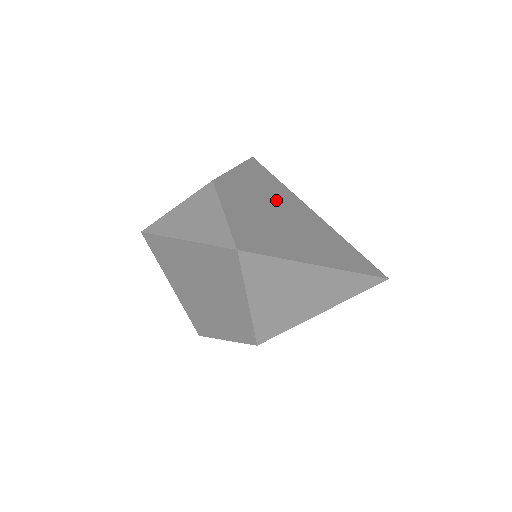
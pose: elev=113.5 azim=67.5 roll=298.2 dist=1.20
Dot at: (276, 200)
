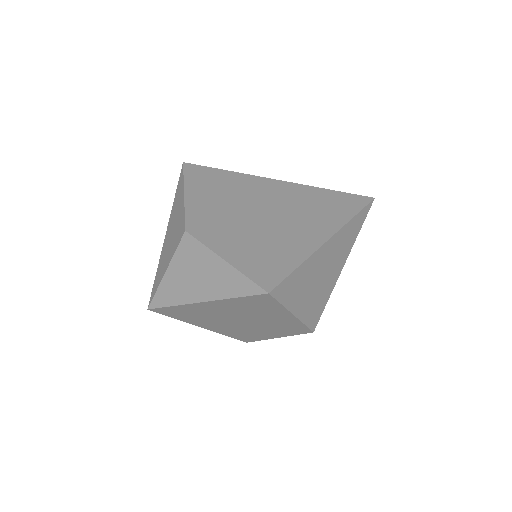
Dot at: (242, 198)
